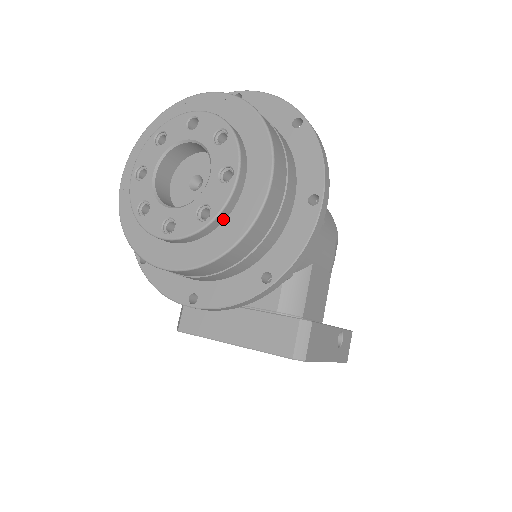
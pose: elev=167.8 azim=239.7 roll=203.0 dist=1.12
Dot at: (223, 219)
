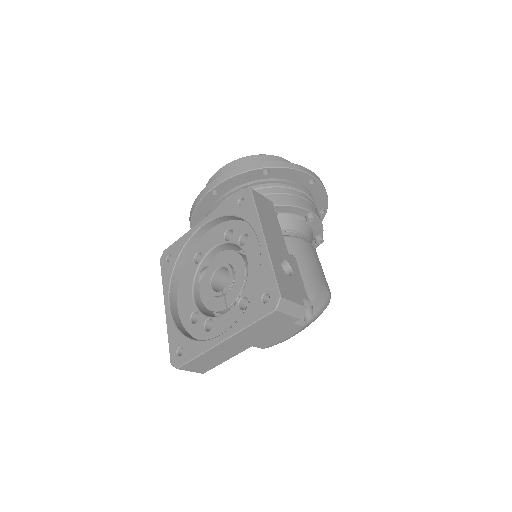
Dot at: occluded
